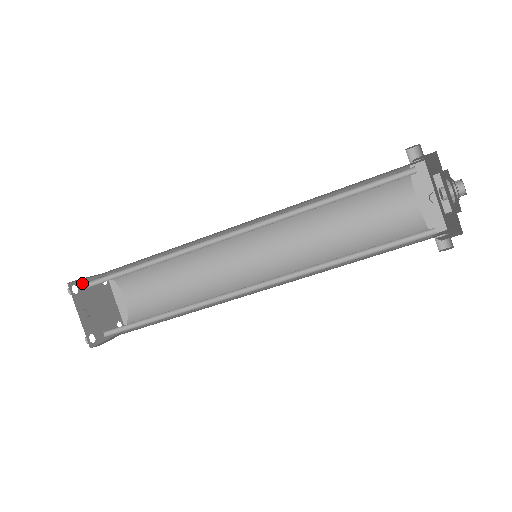
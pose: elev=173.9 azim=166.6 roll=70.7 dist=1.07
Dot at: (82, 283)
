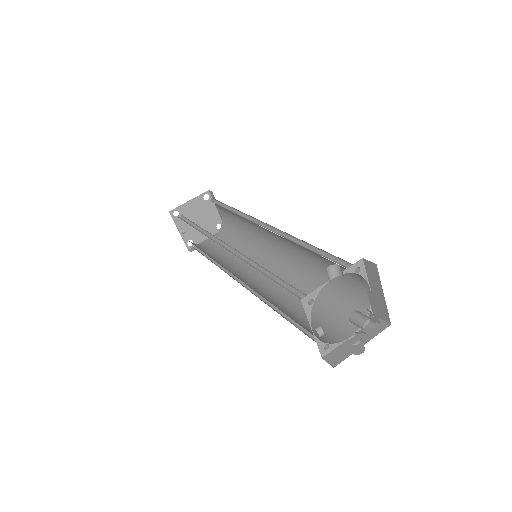
Dot at: (183, 206)
